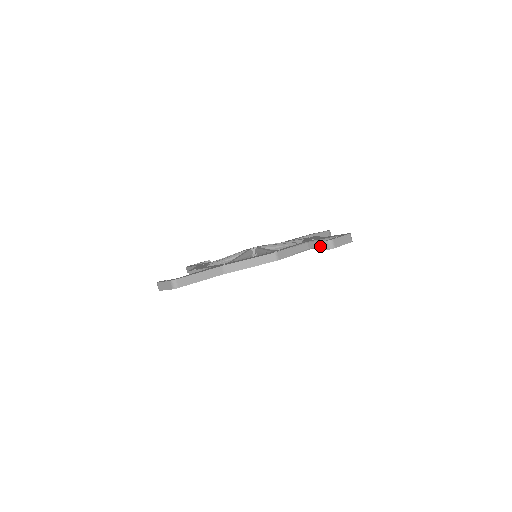
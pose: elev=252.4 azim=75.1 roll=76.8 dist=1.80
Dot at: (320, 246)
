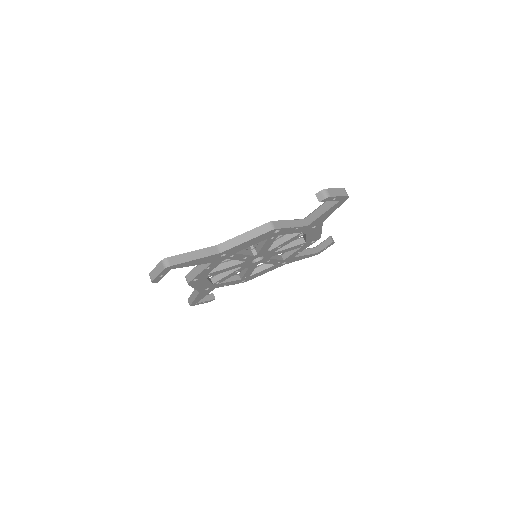
Dot at: (318, 215)
